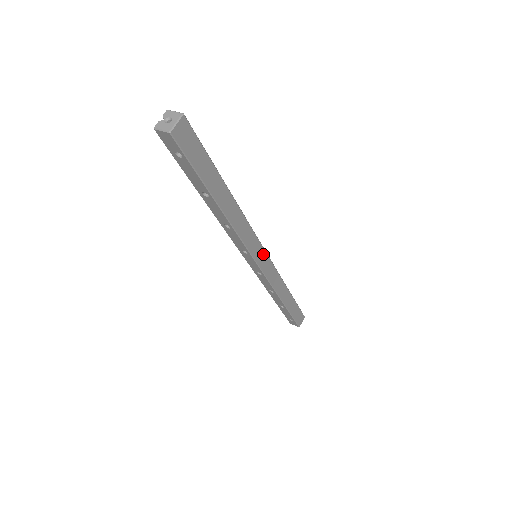
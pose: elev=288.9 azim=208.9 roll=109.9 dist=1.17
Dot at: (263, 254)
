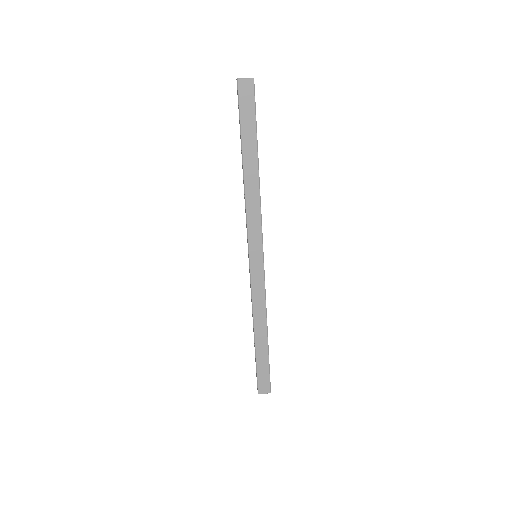
Dot at: (260, 256)
